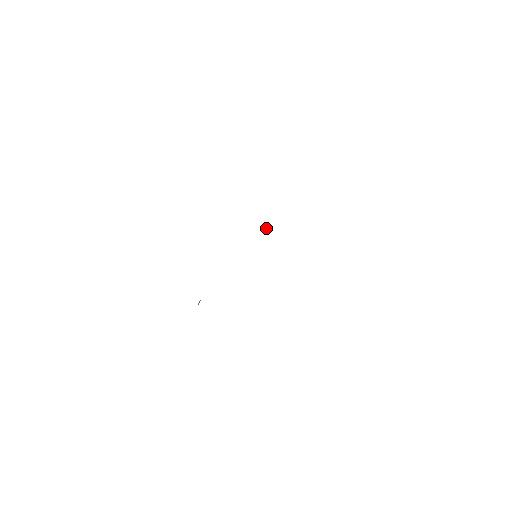
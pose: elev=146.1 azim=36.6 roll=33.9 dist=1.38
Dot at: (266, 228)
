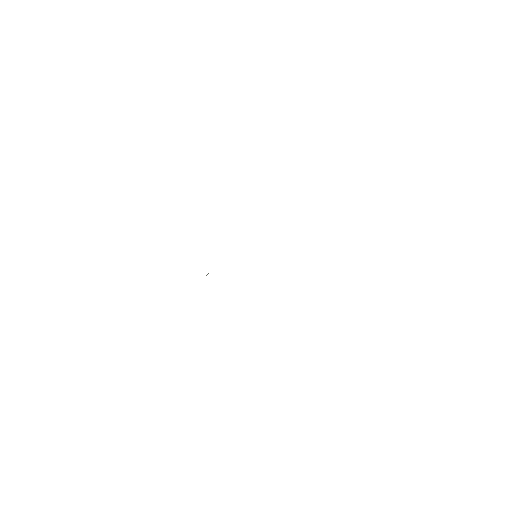
Dot at: occluded
